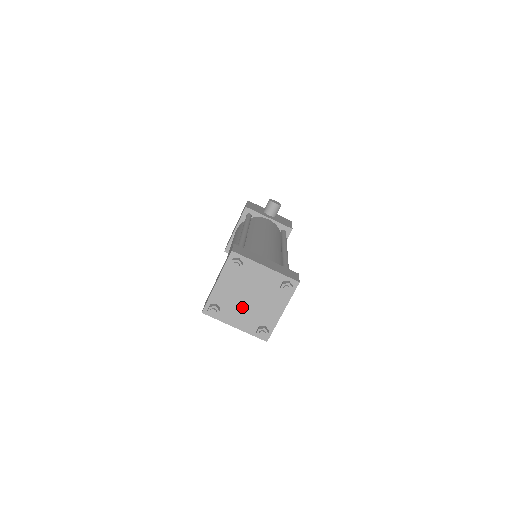
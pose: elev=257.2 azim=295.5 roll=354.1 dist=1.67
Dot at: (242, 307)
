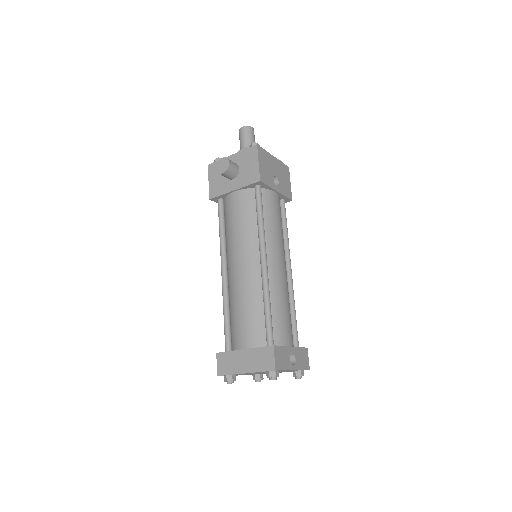
Dot at: occluded
